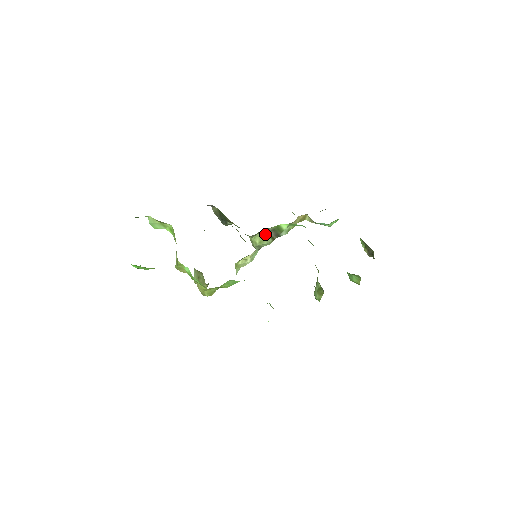
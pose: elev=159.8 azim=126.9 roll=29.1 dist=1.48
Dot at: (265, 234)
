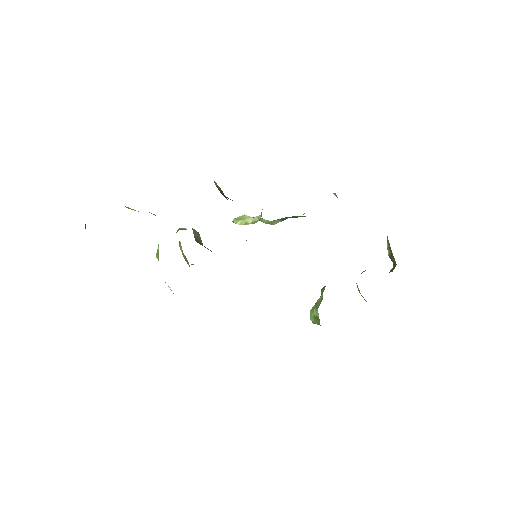
Dot at: (275, 220)
